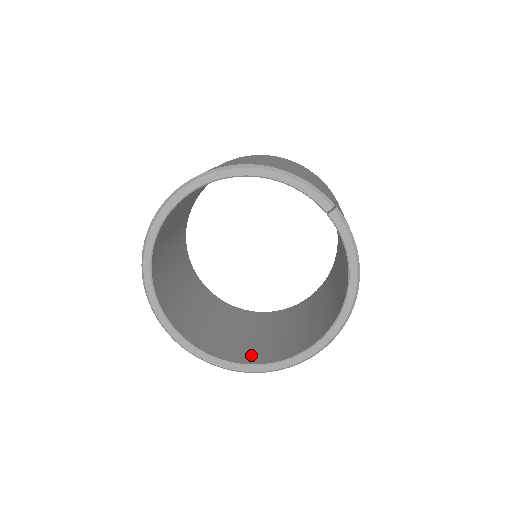
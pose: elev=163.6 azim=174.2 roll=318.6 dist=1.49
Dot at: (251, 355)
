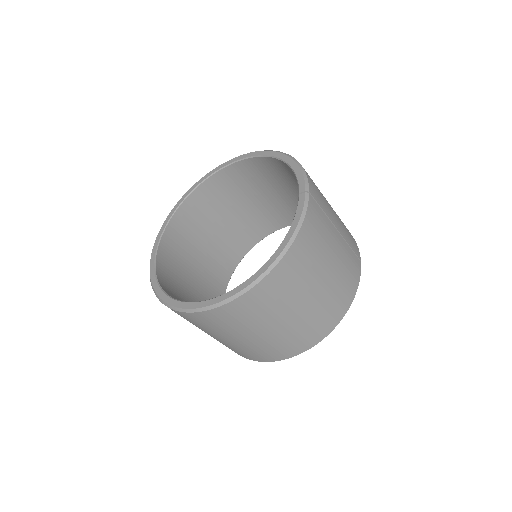
Dot at: occluded
